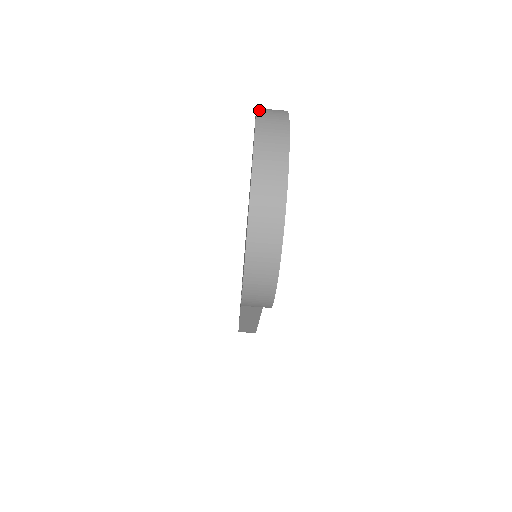
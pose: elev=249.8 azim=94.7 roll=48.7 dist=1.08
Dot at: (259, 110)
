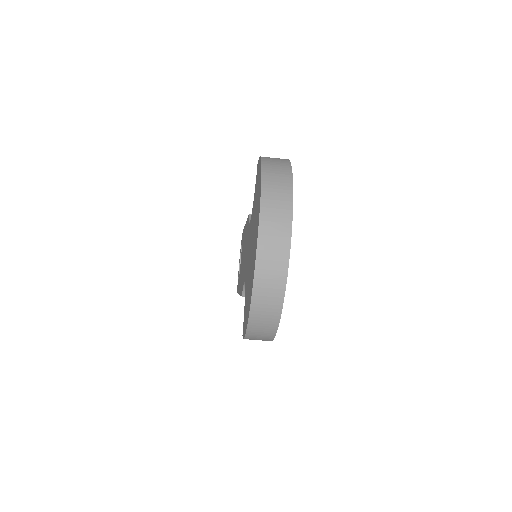
Dot at: (264, 175)
